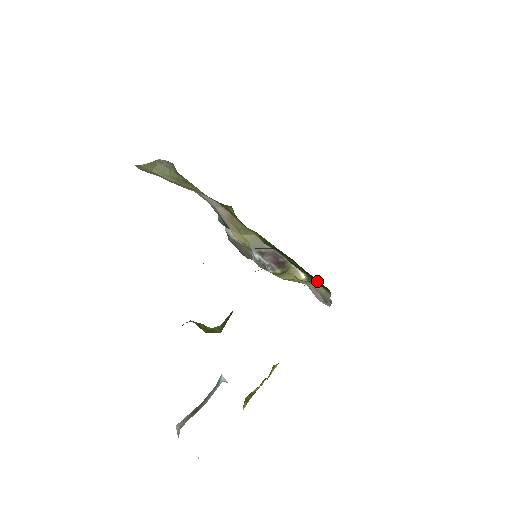
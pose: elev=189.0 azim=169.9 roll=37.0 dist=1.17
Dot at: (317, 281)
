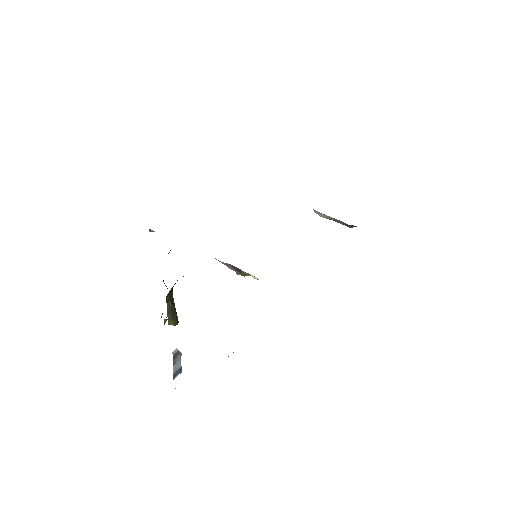
Dot at: occluded
